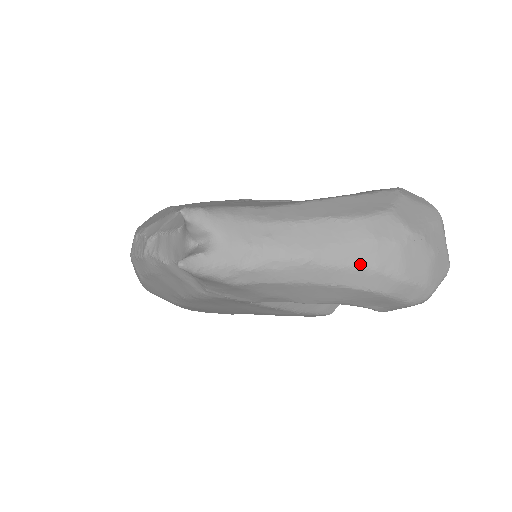
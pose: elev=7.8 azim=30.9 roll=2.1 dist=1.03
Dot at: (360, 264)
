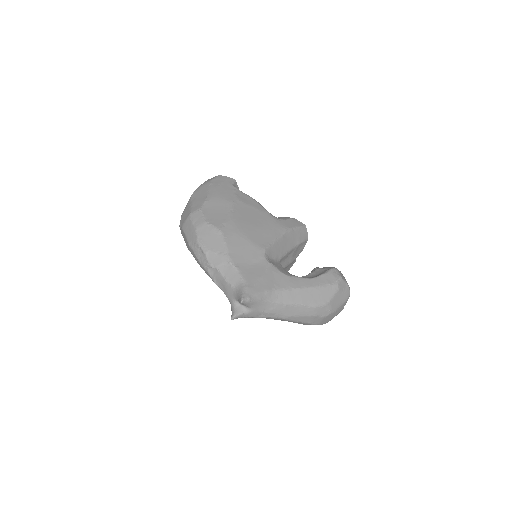
Dot at: (304, 322)
